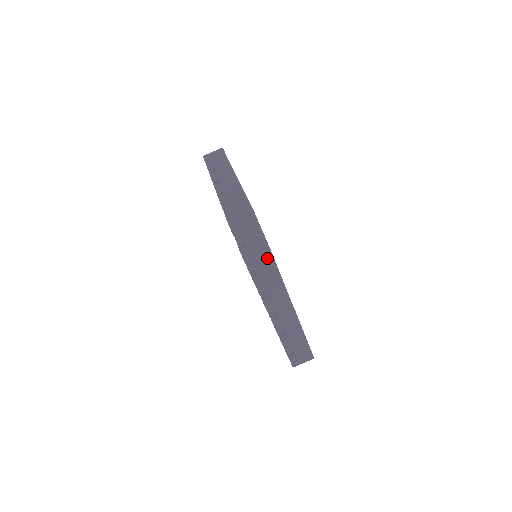
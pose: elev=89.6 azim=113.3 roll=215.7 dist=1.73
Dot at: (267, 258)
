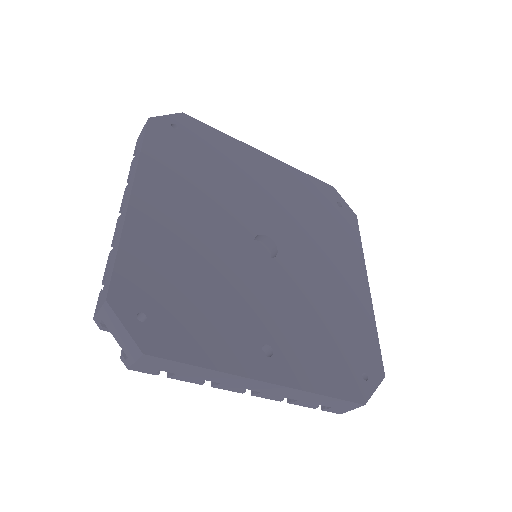
Dot at: (158, 361)
